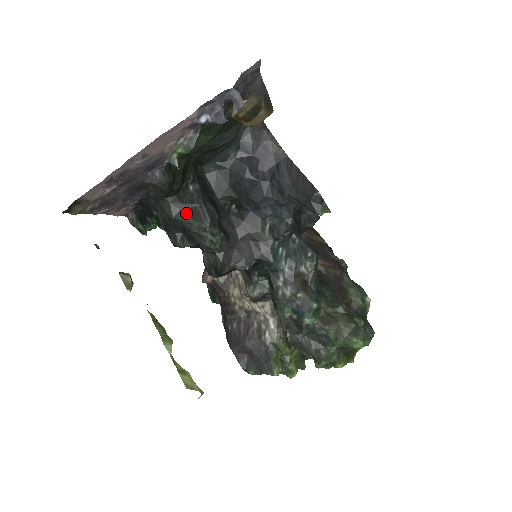
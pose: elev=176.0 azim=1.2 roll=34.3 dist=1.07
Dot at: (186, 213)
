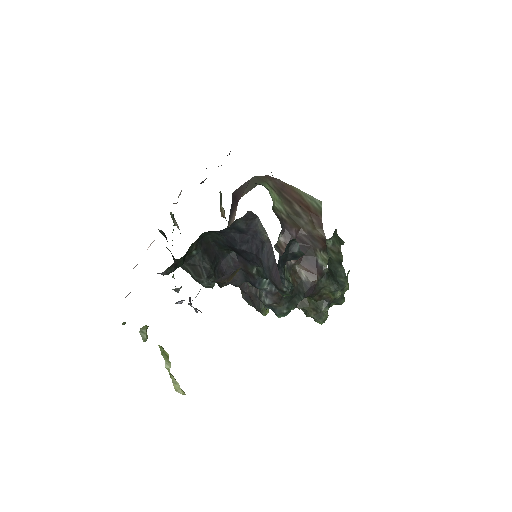
Dot at: (190, 269)
